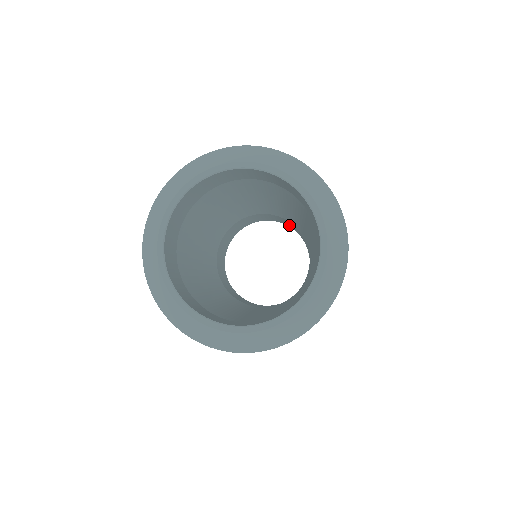
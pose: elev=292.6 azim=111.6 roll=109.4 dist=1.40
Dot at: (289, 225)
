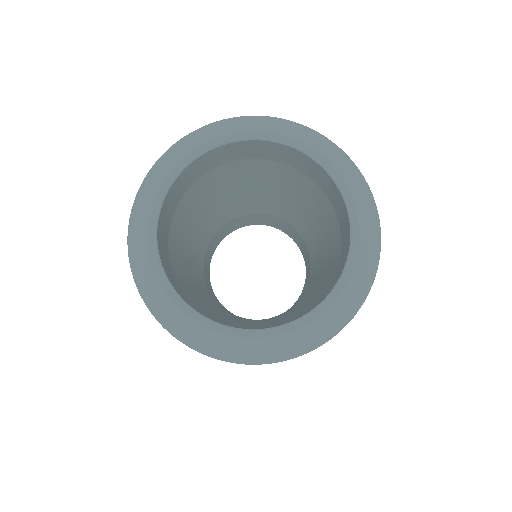
Dot at: occluded
